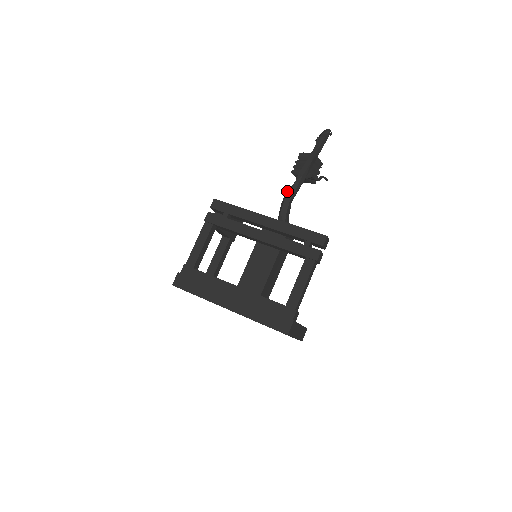
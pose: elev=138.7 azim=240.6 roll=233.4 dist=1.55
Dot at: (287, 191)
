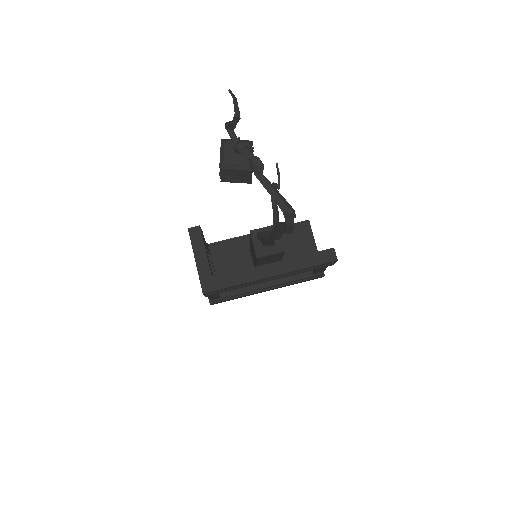
Dot at: (261, 238)
